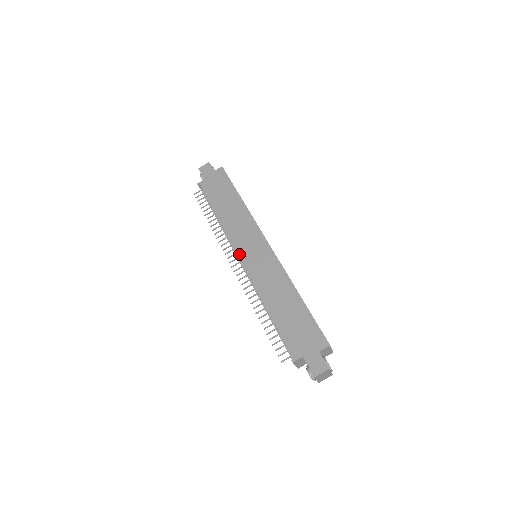
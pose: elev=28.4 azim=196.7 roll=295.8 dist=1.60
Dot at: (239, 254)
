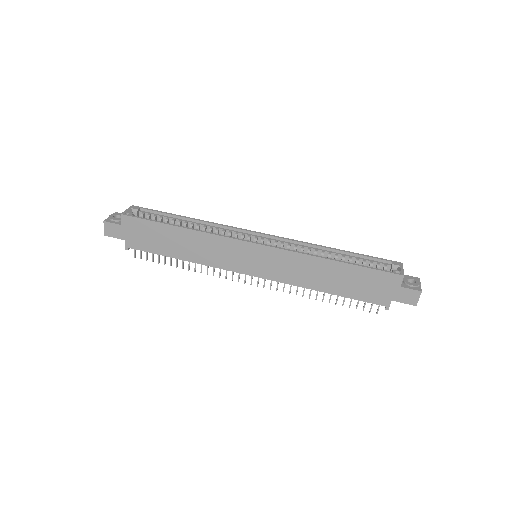
Dot at: (245, 274)
